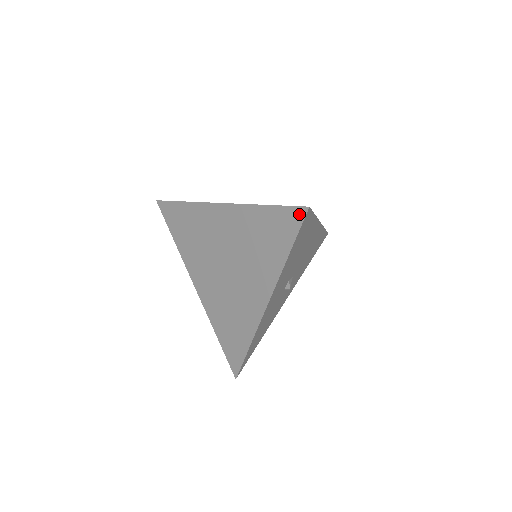
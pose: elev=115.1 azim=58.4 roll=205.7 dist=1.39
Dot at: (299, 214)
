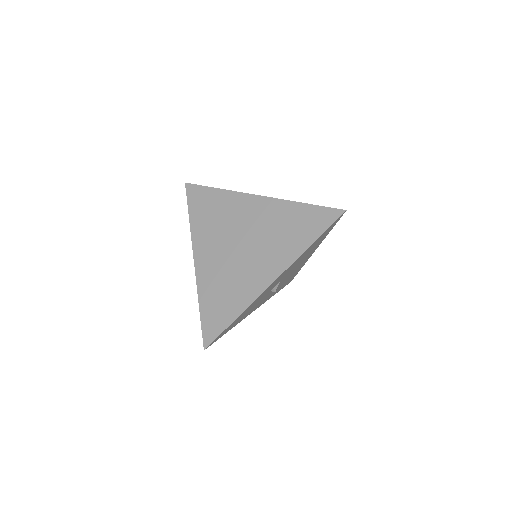
Dot at: (335, 214)
